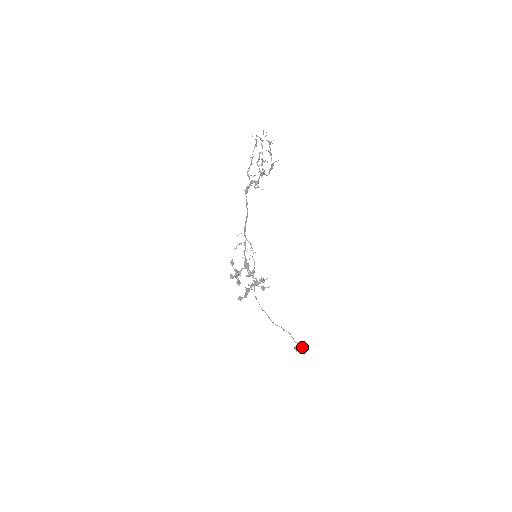
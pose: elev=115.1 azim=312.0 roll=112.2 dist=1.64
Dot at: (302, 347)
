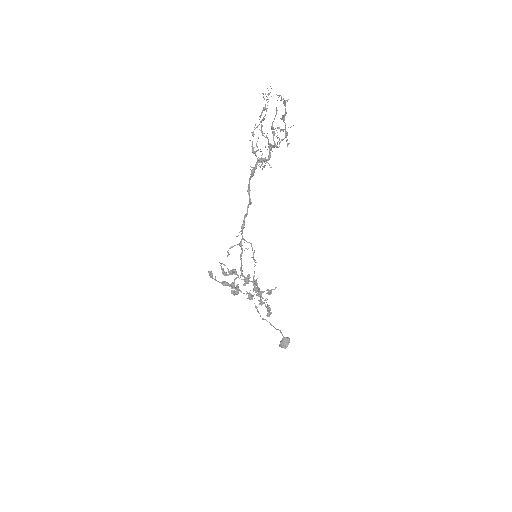
Dot at: (289, 341)
